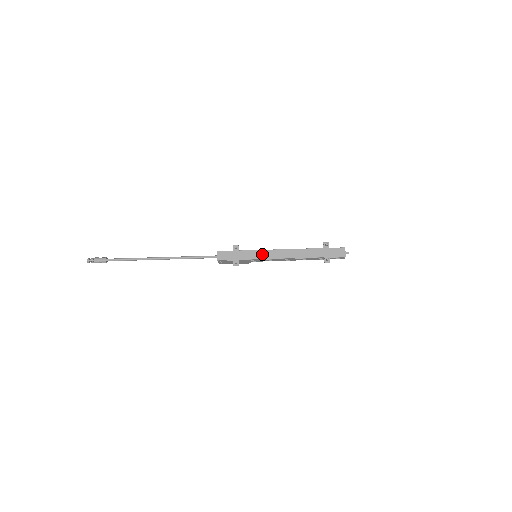
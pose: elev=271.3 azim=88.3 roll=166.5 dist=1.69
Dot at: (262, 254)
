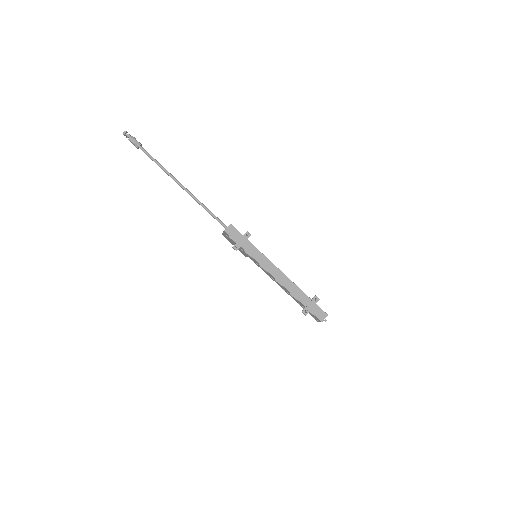
Dot at: (262, 259)
